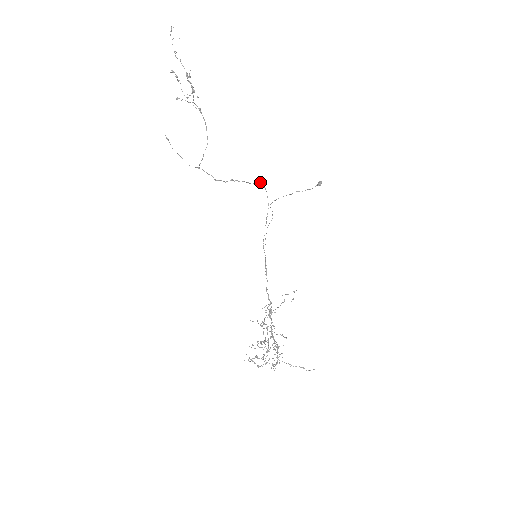
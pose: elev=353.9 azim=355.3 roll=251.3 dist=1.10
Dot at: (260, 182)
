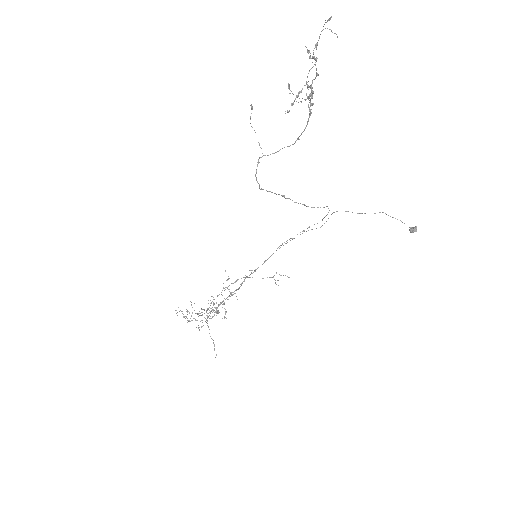
Dot at: occluded
